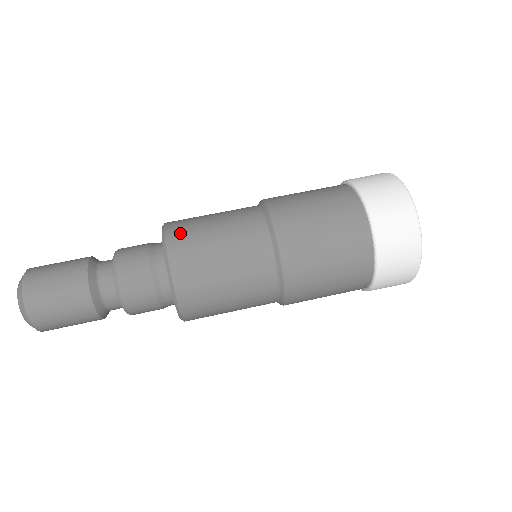
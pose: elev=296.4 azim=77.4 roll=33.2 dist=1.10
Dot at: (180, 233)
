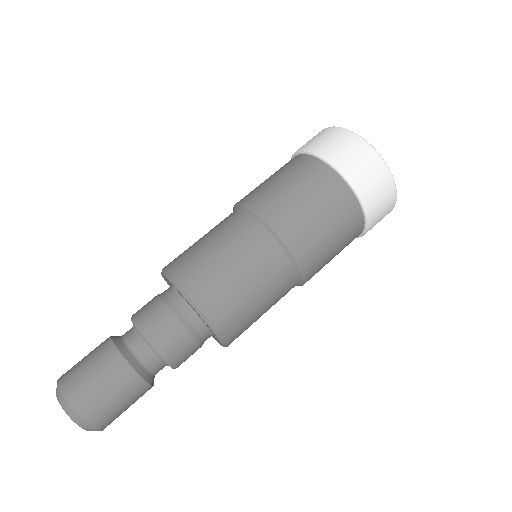
Dot at: (205, 291)
